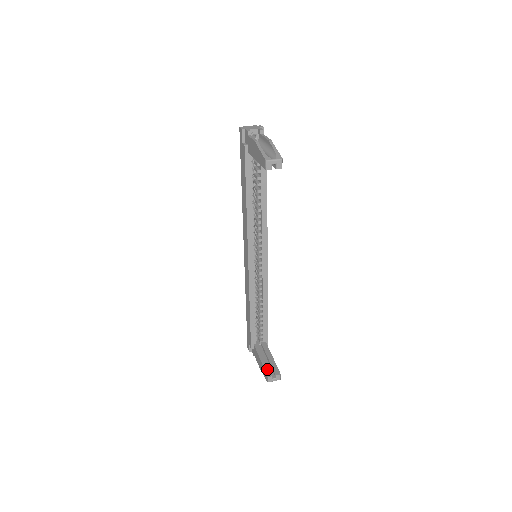
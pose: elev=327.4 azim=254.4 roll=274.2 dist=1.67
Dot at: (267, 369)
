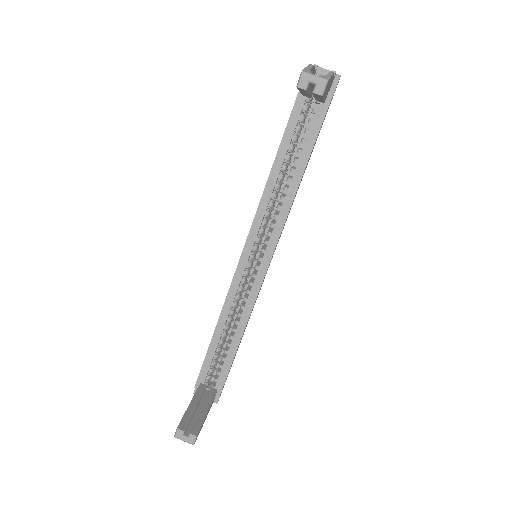
Dot at: (186, 418)
